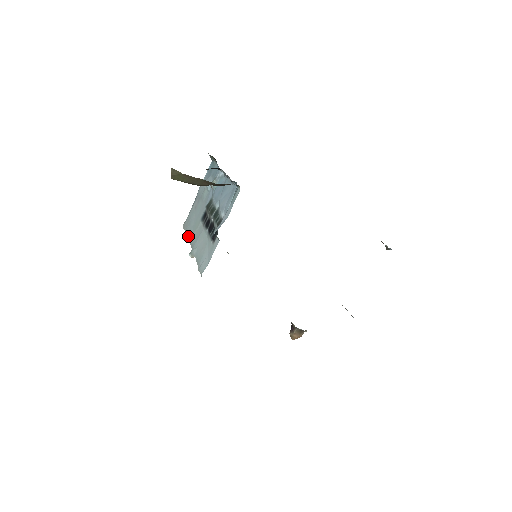
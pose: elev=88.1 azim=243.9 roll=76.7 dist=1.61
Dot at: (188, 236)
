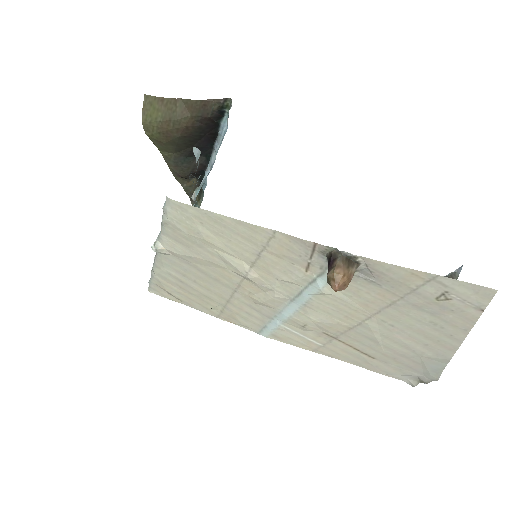
Dot at: occluded
